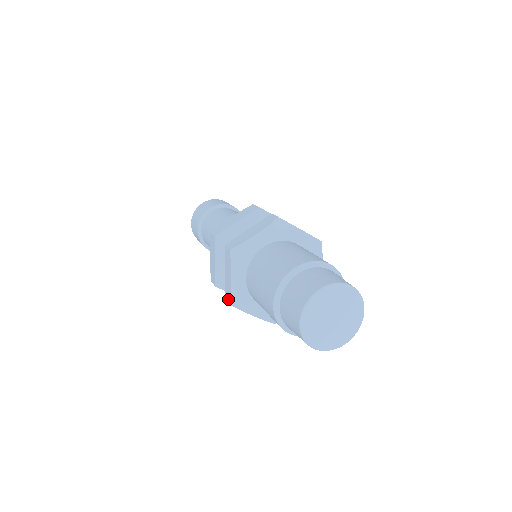
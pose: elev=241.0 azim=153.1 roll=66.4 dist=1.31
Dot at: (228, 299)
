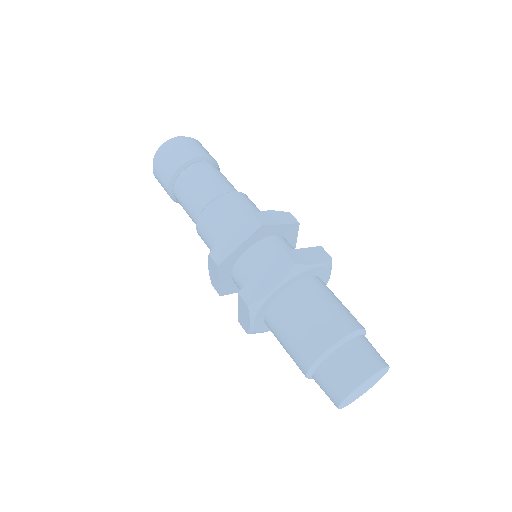
Dot at: (244, 328)
